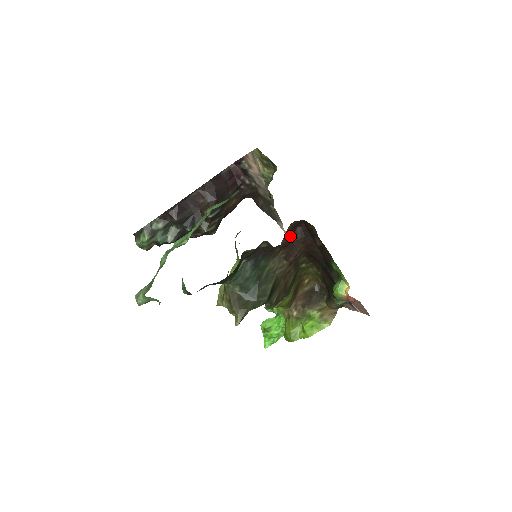
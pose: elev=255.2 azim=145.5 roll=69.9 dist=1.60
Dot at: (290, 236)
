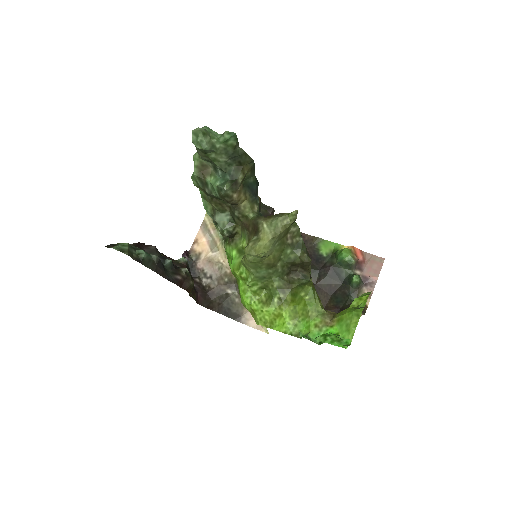
Dot at: occluded
